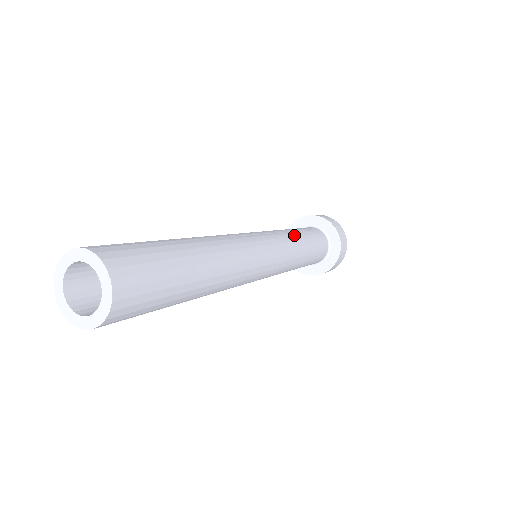
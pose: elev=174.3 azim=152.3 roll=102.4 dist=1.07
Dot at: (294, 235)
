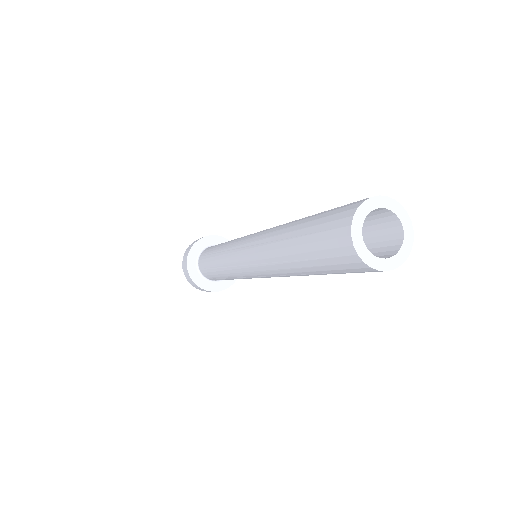
Dot at: occluded
